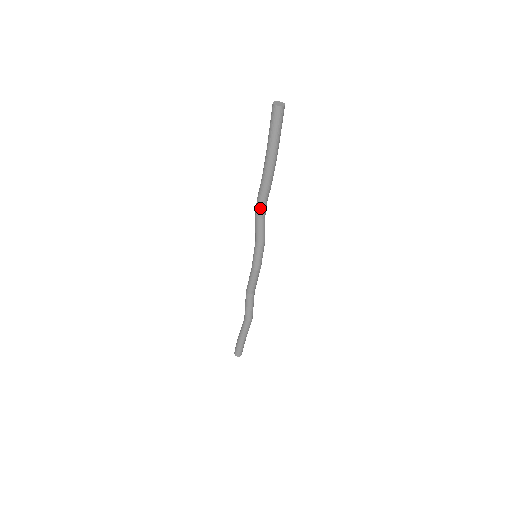
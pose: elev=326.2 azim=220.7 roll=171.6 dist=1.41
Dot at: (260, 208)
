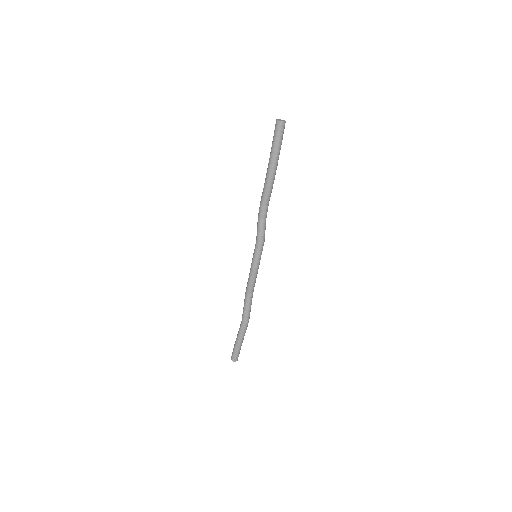
Dot at: (261, 208)
